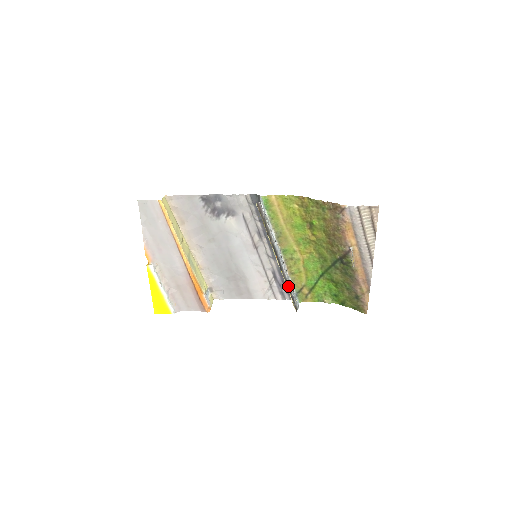
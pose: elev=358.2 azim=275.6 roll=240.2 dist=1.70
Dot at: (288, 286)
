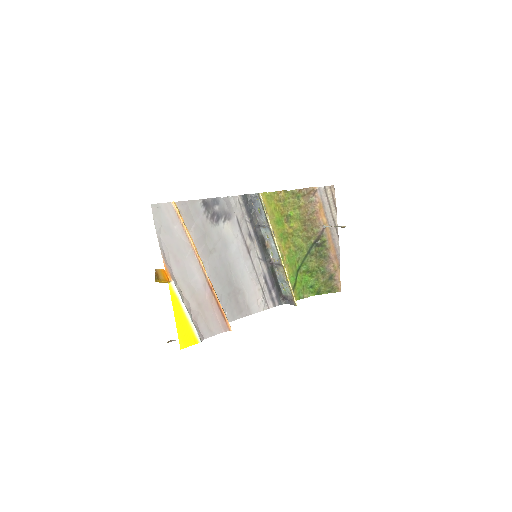
Dot at: (287, 279)
